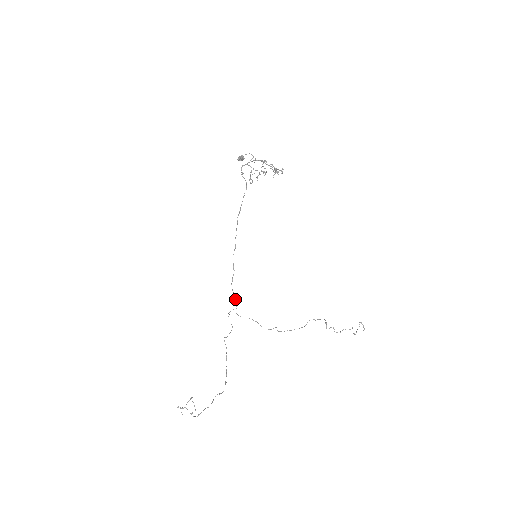
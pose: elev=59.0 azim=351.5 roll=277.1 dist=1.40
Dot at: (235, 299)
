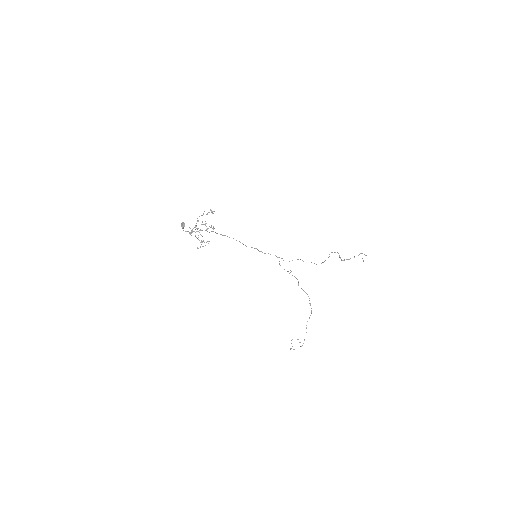
Dot at: occluded
